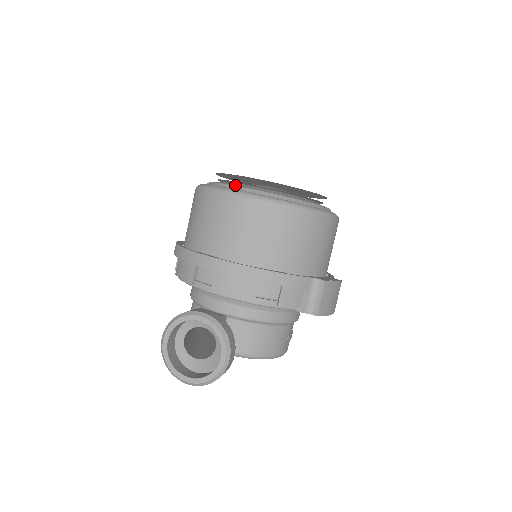
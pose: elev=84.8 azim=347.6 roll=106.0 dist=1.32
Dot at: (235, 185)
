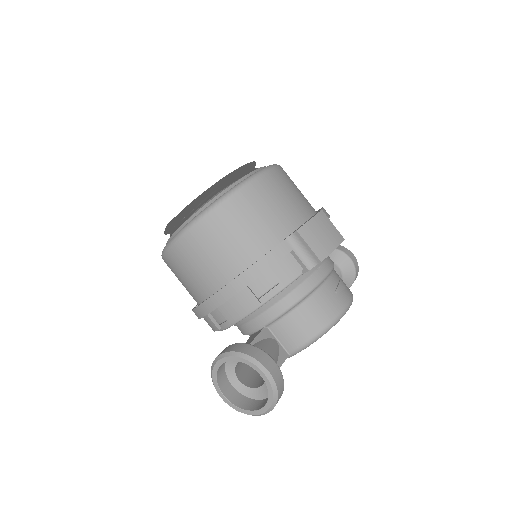
Dot at: (172, 235)
